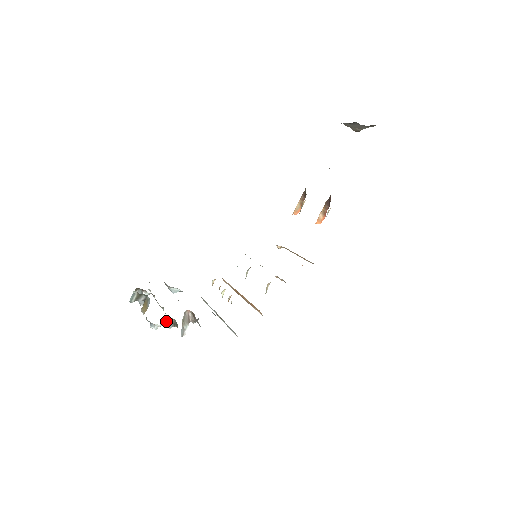
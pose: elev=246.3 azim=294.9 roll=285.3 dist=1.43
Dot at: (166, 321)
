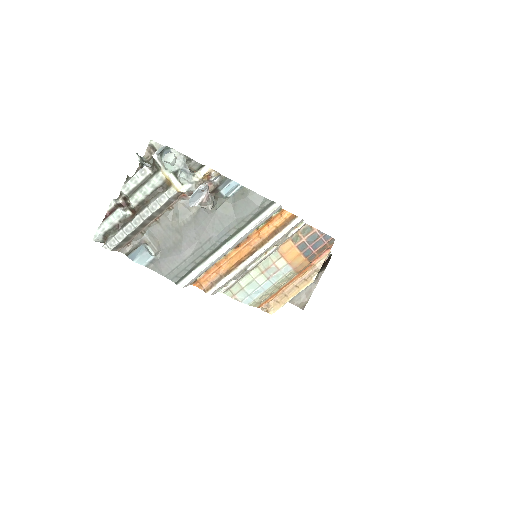
Dot at: (185, 165)
